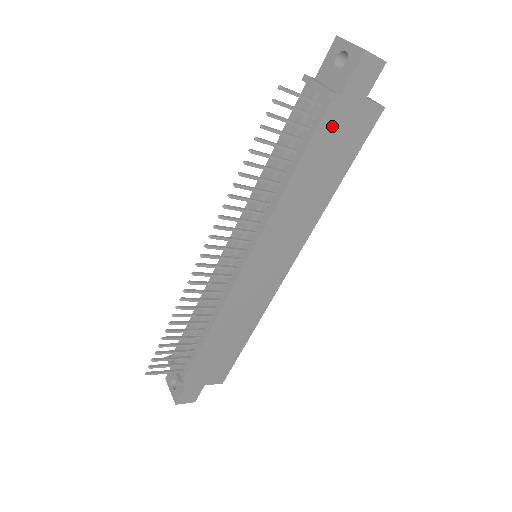
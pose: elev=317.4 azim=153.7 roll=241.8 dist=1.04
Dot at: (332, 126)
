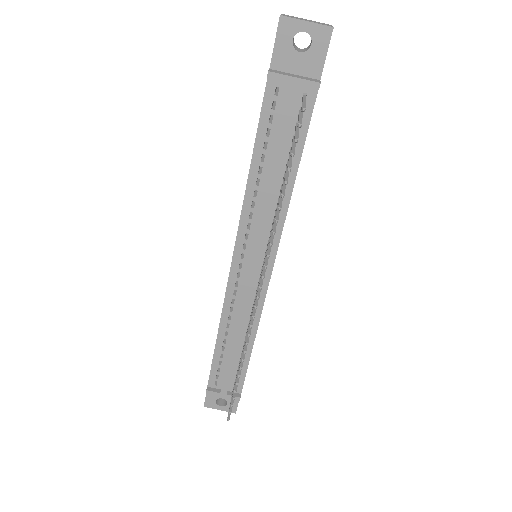
Dot at: occluded
